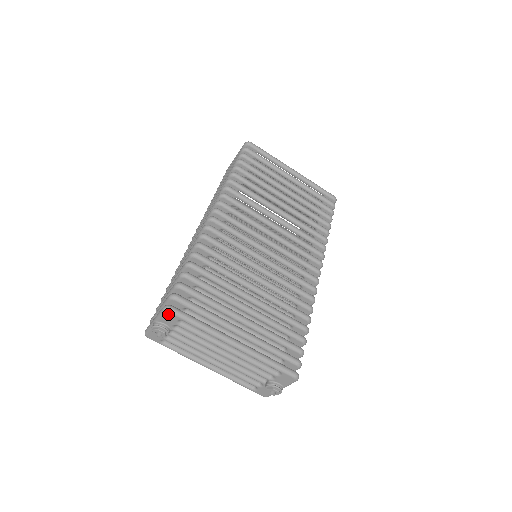
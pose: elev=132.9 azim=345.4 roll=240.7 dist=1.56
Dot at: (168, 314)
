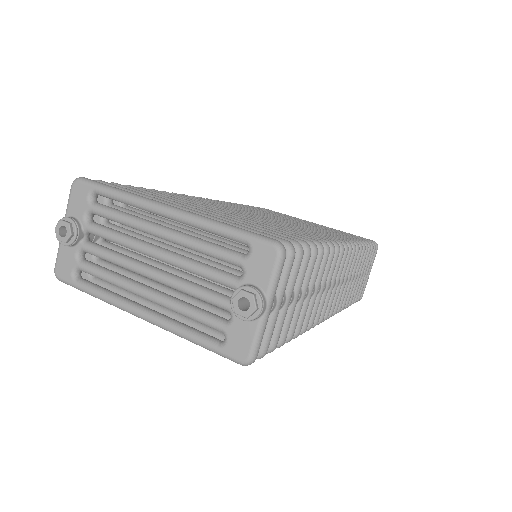
Dot at: (77, 187)
